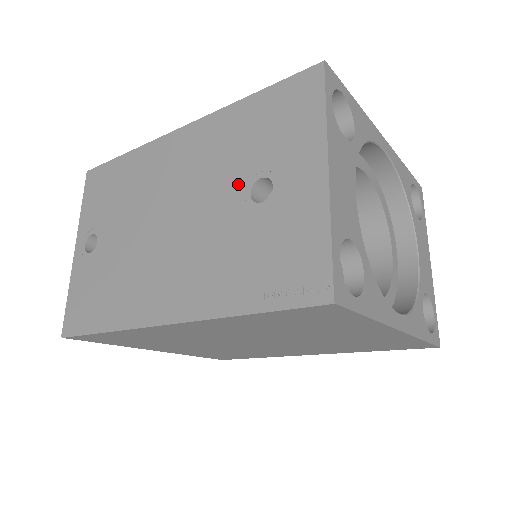
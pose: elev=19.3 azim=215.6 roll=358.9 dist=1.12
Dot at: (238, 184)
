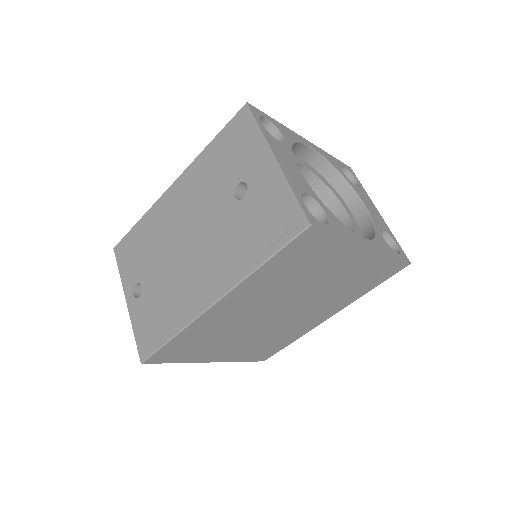
Dot at: (224, 196)
